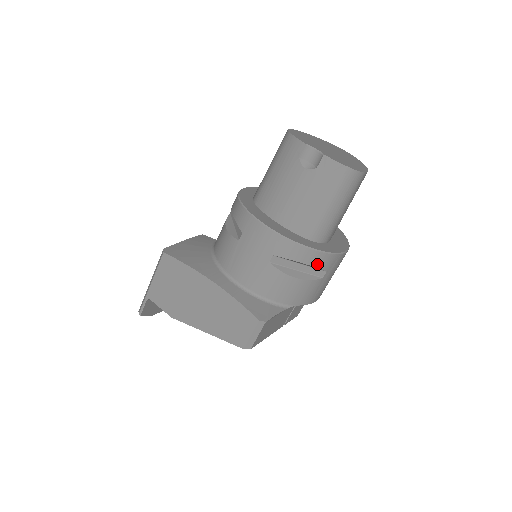
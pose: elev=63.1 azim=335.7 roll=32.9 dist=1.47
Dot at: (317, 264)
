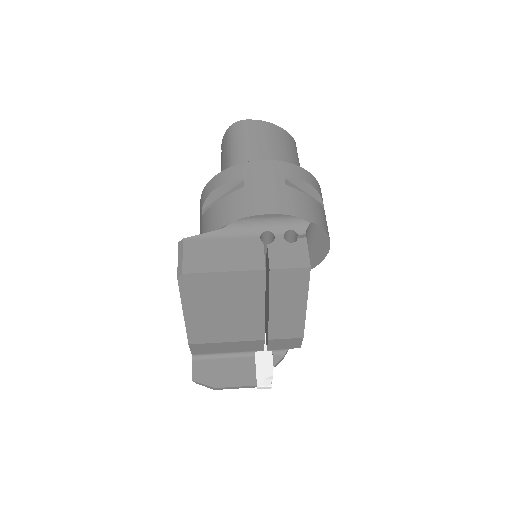
Dot at: (226, 180)
